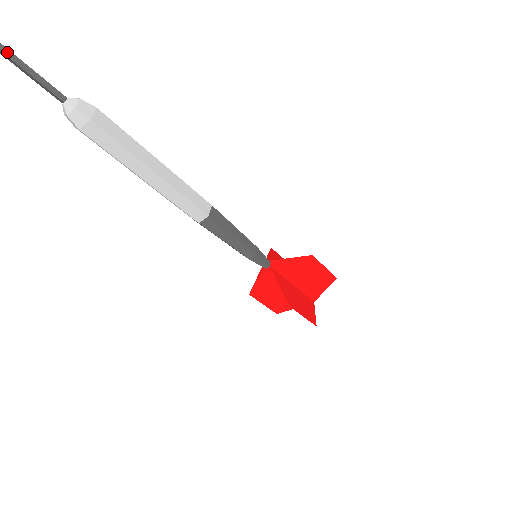
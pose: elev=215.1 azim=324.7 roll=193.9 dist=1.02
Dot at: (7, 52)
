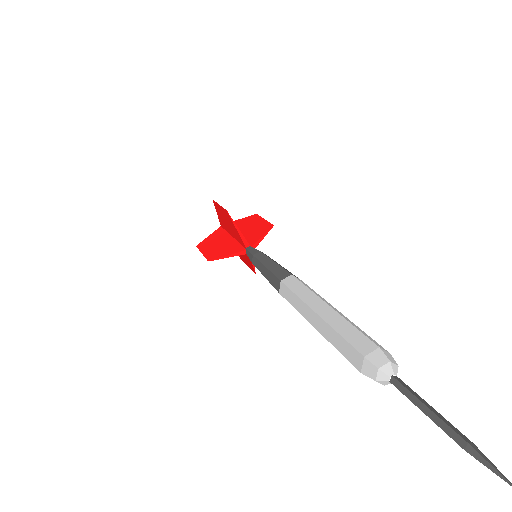
Dot at: (448, 426)
